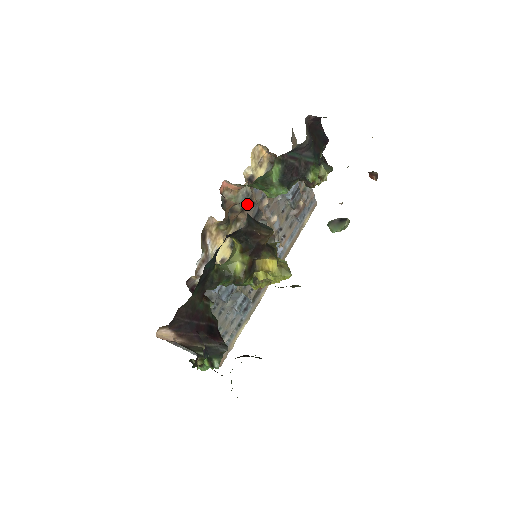
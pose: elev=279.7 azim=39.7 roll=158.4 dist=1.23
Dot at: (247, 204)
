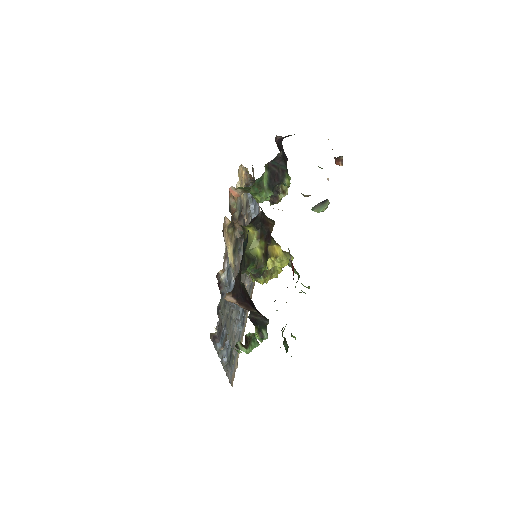
Dot at: occluded
